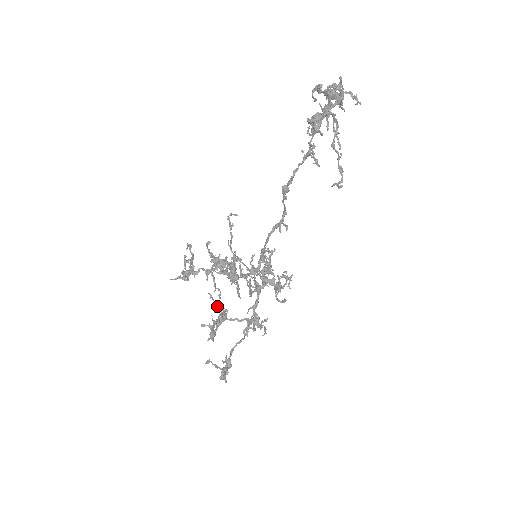
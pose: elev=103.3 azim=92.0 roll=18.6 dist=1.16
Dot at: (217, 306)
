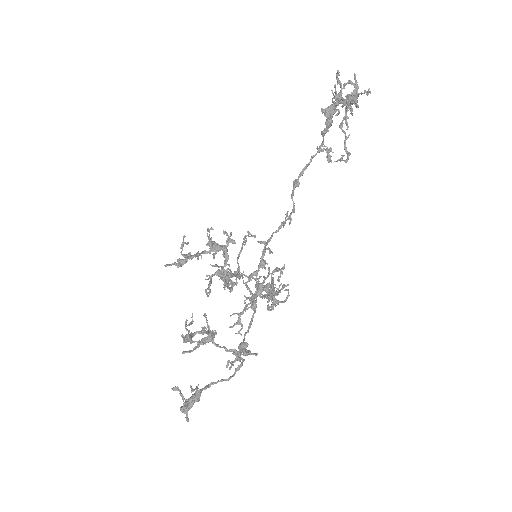
Dot at: (208, 327)
